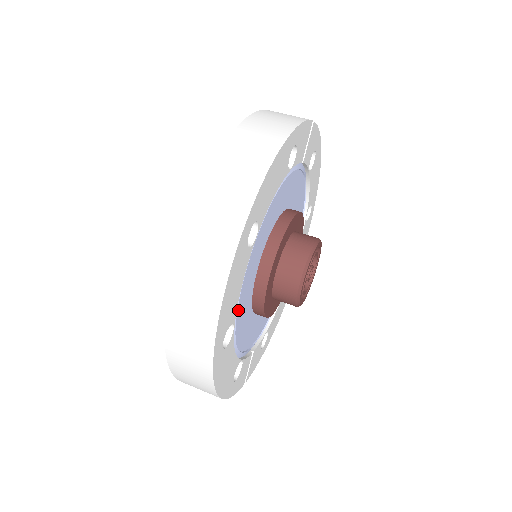
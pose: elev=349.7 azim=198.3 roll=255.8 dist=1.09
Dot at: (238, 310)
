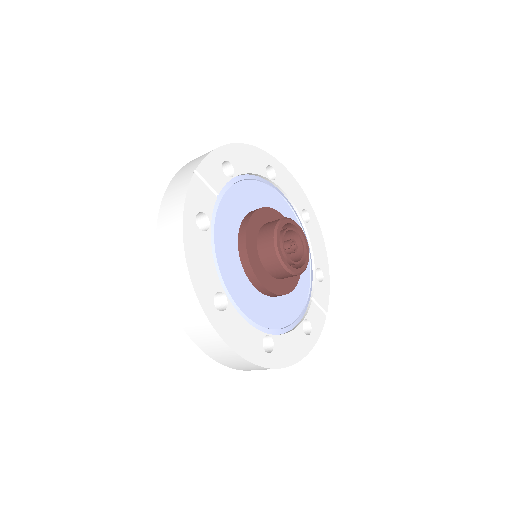
Dot at: (263, 322)
